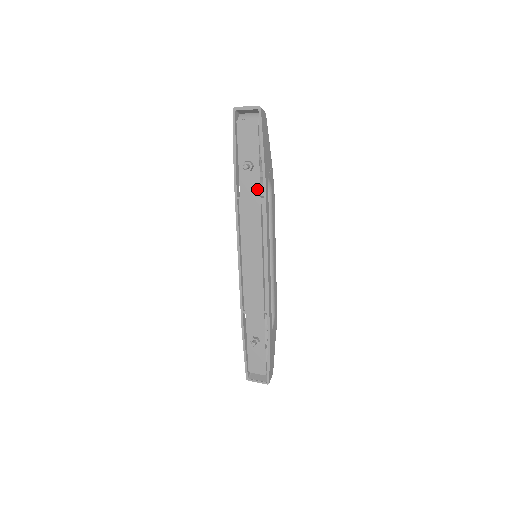
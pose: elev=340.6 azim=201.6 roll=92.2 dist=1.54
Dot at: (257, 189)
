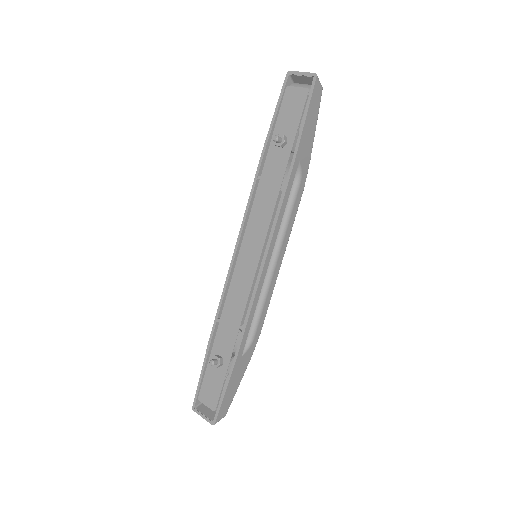
Dot at: (282, 171)
